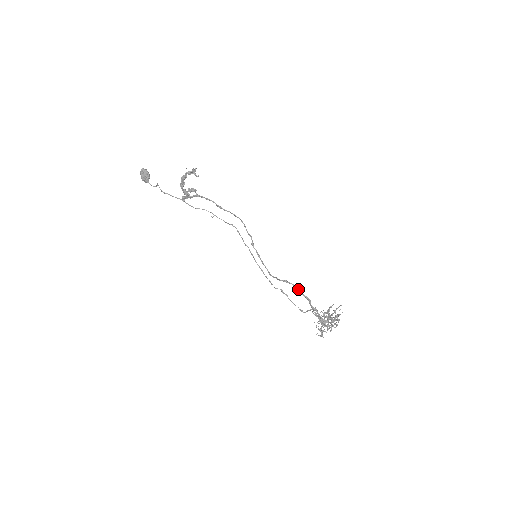
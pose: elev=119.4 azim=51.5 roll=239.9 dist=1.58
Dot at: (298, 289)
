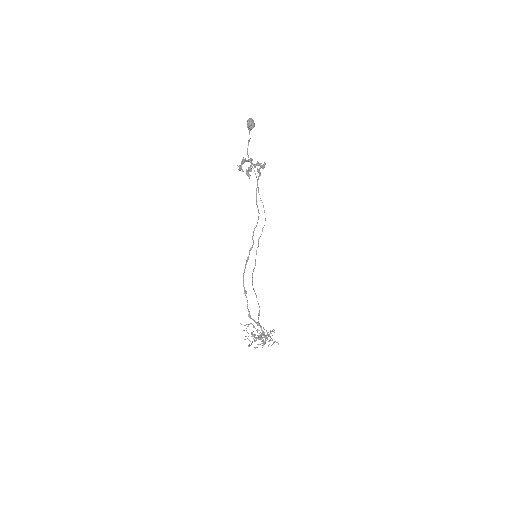
Dot at: (247, 305)
